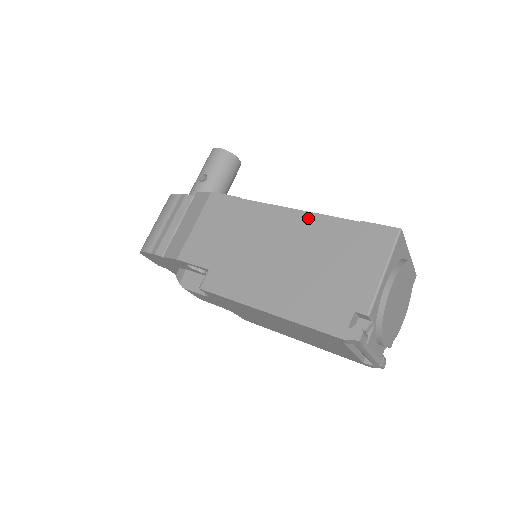
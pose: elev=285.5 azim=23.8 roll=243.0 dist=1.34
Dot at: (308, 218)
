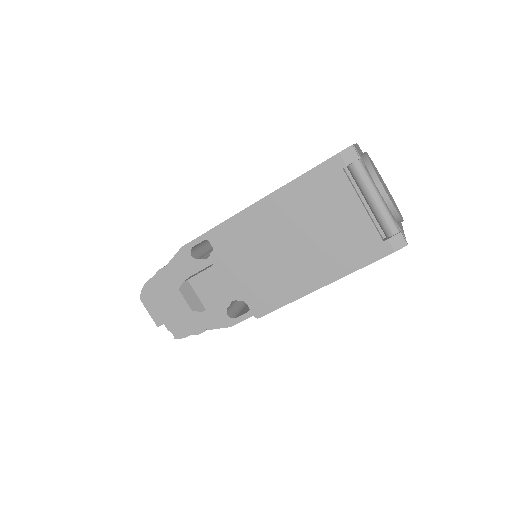
Dot at: occluded
